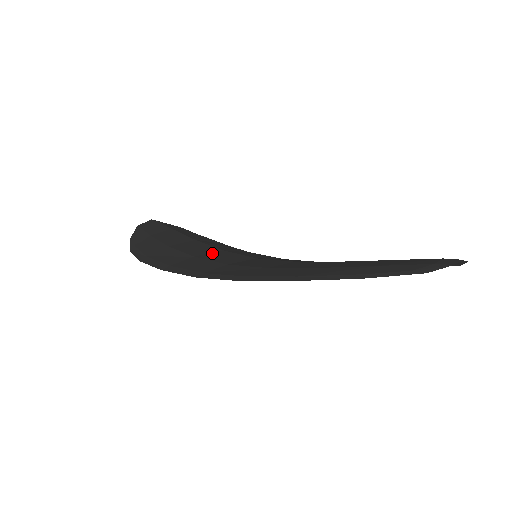
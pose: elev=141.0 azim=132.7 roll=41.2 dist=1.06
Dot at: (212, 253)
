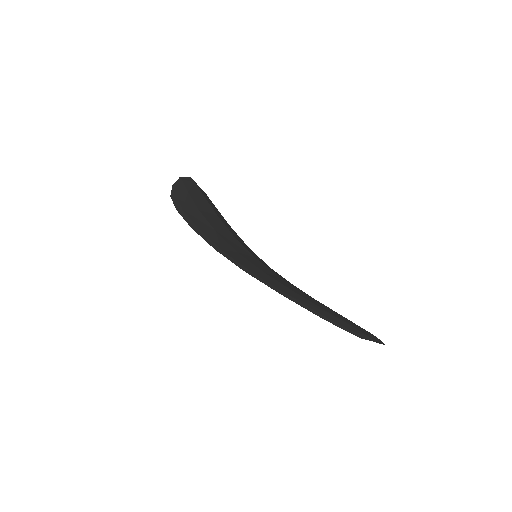
Dot at: (227, 235)
